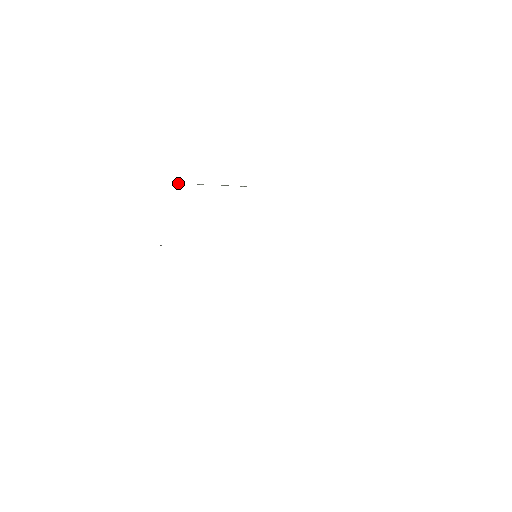
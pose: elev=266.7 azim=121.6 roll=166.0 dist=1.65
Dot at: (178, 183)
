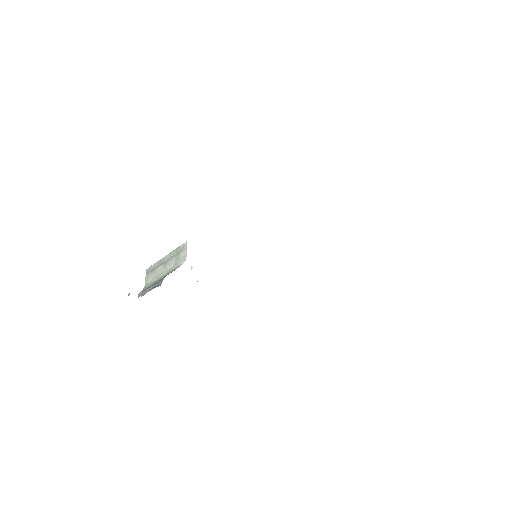
Dot at: (149, 270)
